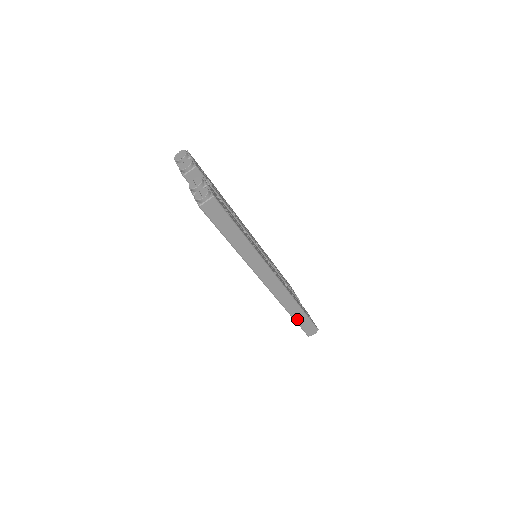
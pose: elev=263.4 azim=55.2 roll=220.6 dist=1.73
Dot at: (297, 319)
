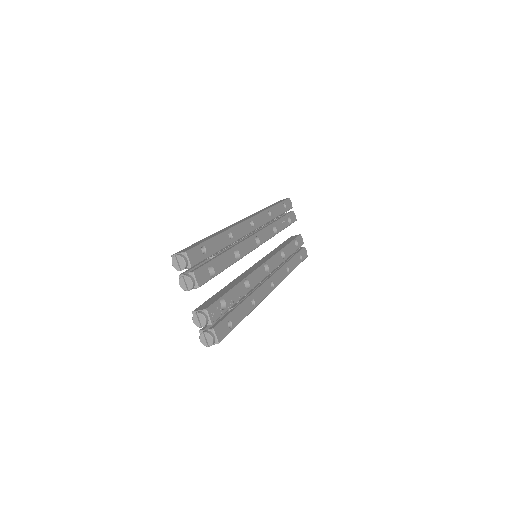
Dot at: occluded
